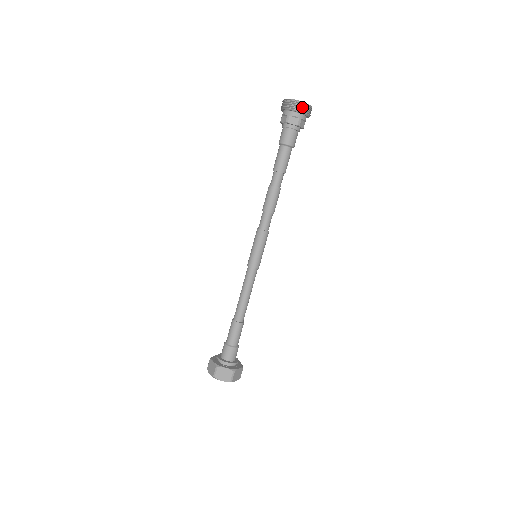
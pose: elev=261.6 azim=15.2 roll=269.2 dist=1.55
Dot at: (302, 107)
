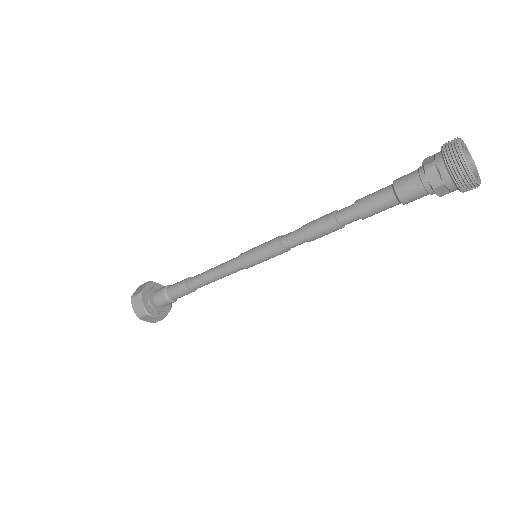
Dot at: (470, 188)
